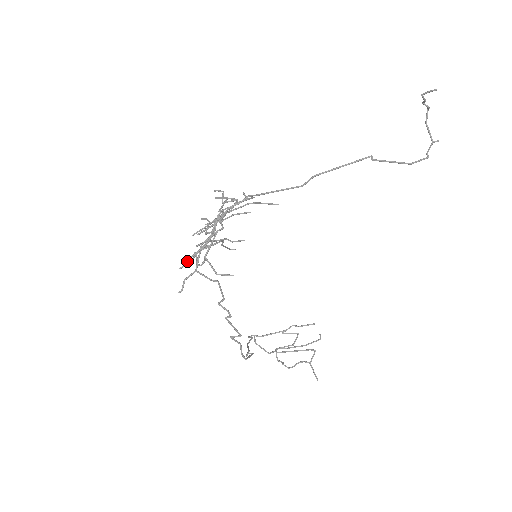
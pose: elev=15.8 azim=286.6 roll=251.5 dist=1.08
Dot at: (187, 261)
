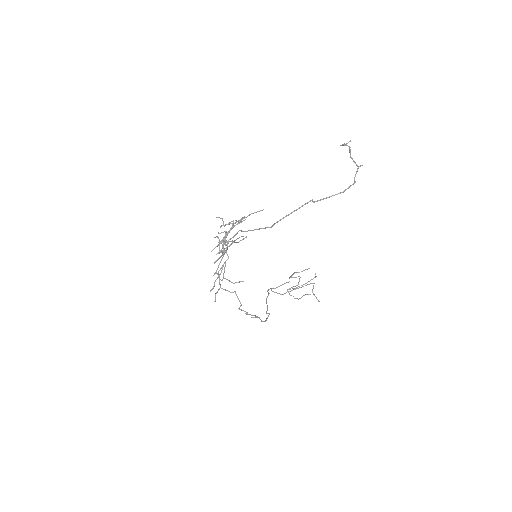
Dot at: occluded
